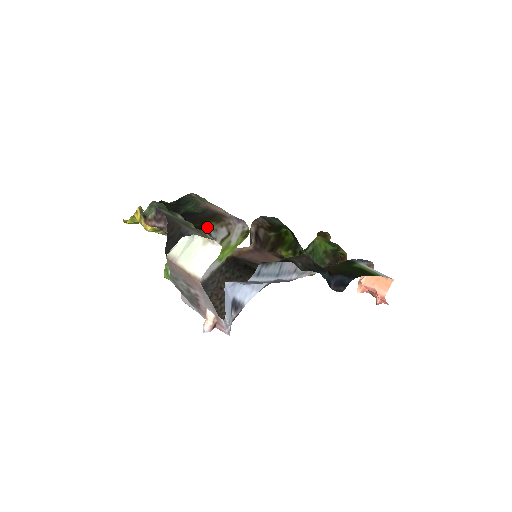
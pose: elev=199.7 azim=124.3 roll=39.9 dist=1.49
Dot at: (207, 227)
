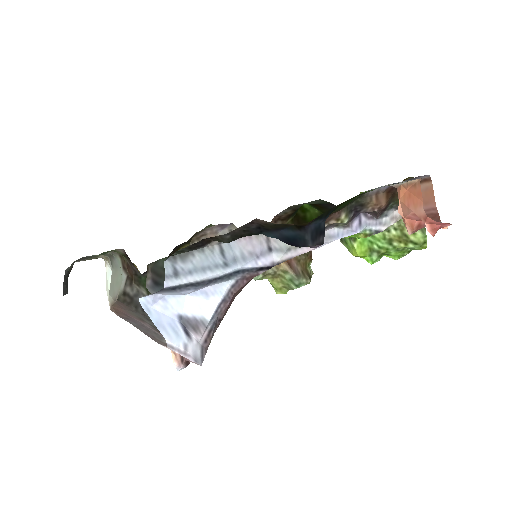
Dot at: occluded
